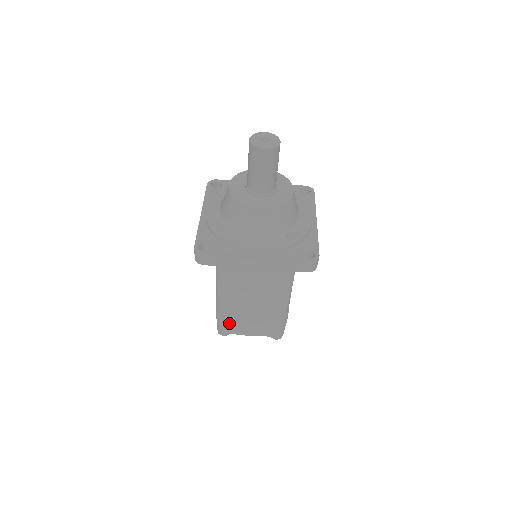
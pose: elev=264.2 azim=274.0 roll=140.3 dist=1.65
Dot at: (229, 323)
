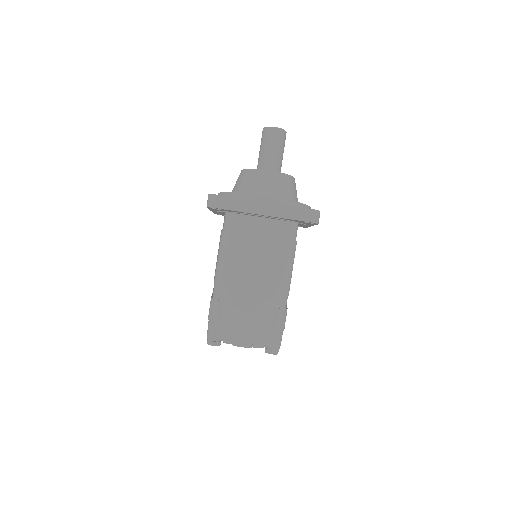
Dot at: (223, 320)
